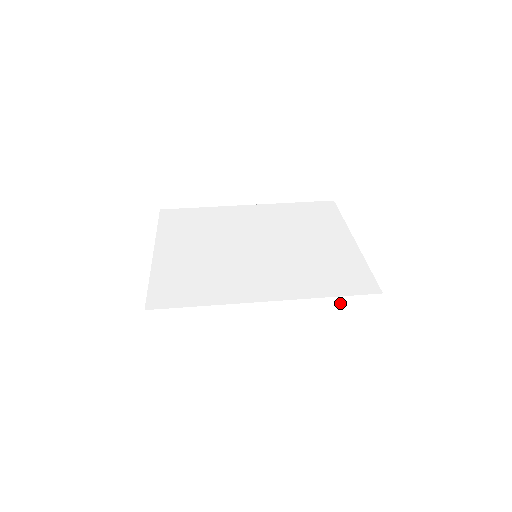
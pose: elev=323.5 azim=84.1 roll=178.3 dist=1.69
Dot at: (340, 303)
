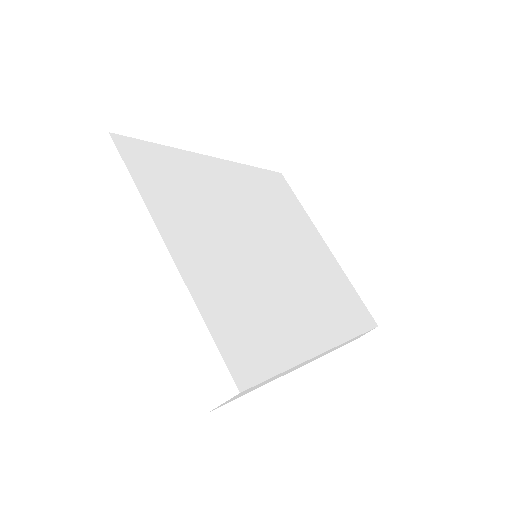
Dot at: occluded
